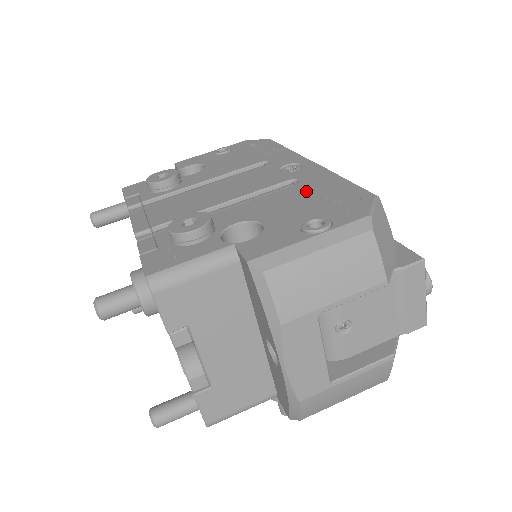
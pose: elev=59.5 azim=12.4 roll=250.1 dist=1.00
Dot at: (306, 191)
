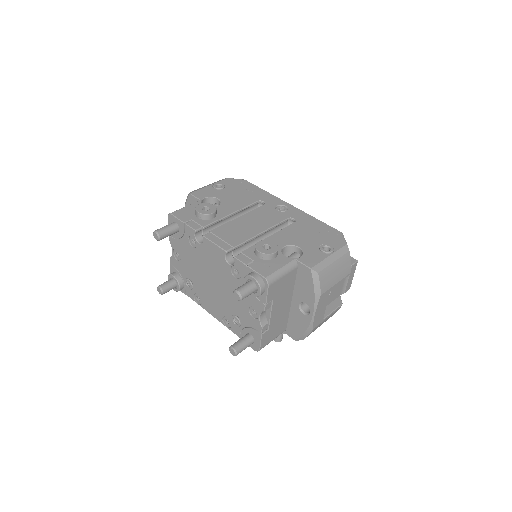
Dot at: (305, 227)
